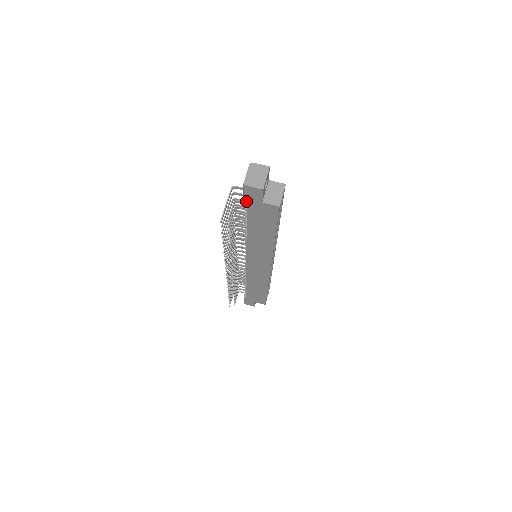
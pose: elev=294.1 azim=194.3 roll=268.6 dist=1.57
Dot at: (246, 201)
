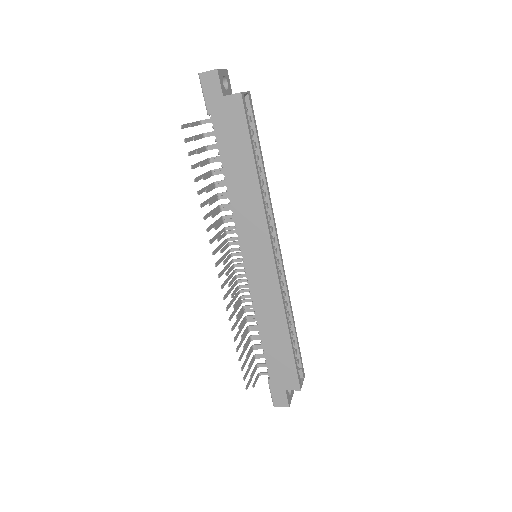
Dot at: (208, 107)
